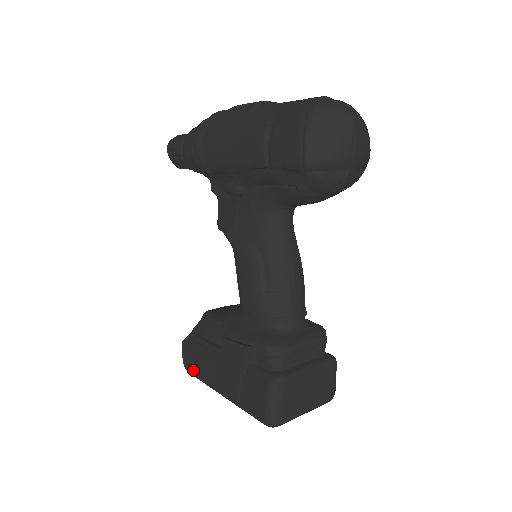
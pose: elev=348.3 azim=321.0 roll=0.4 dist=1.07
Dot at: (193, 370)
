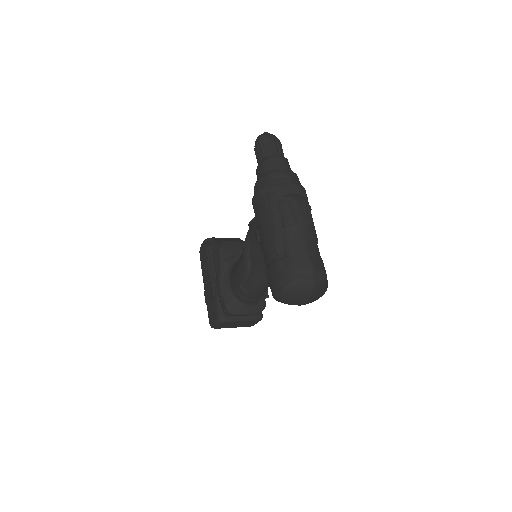
Dot at: (201, 259)
